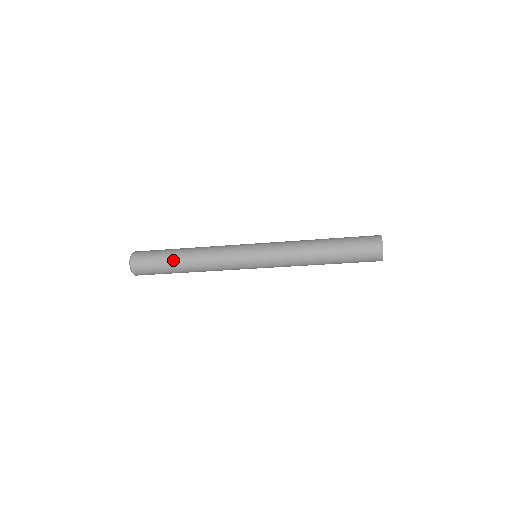
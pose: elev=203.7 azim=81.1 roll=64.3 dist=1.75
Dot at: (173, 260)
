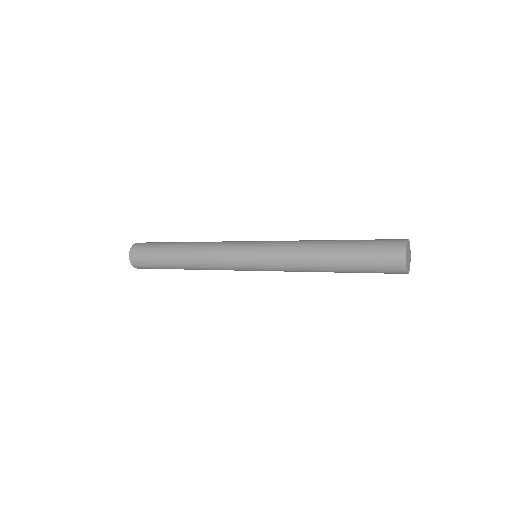
Dot at: (168, 261)
